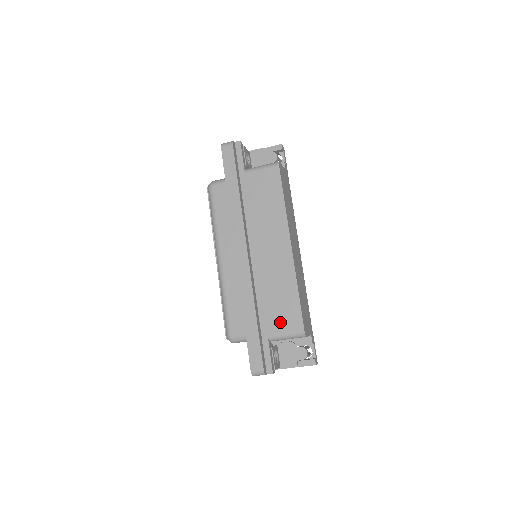
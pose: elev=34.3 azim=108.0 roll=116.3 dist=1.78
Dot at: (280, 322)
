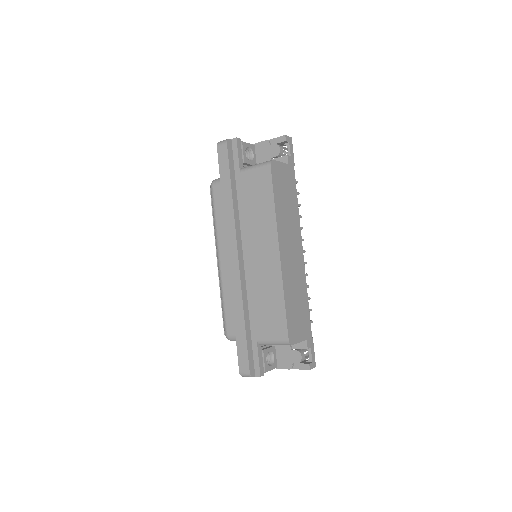
Dot at: (267, 328)
